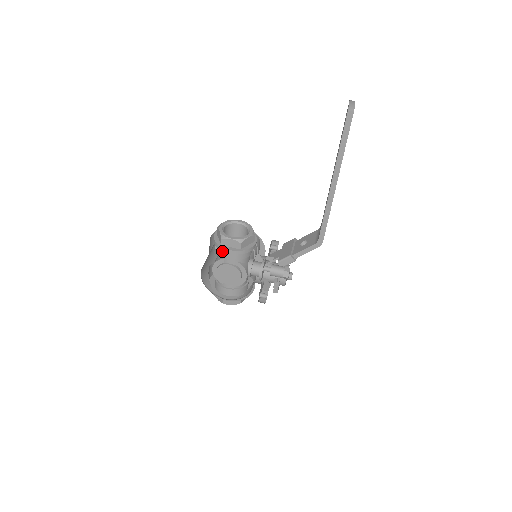
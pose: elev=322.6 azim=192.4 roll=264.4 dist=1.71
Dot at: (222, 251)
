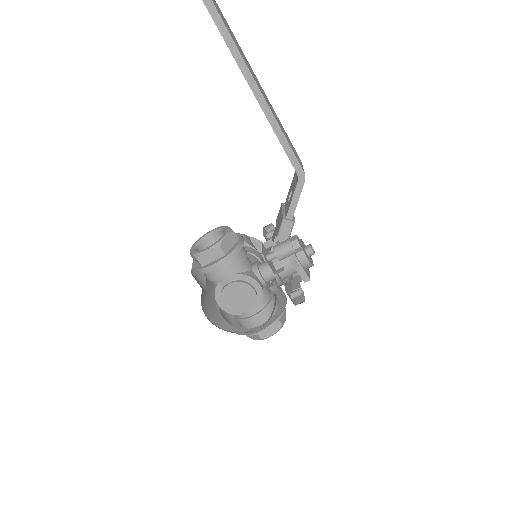
Dot at: (209, 274)
